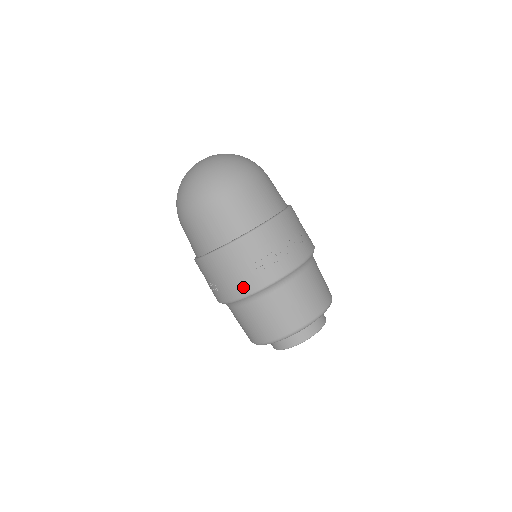
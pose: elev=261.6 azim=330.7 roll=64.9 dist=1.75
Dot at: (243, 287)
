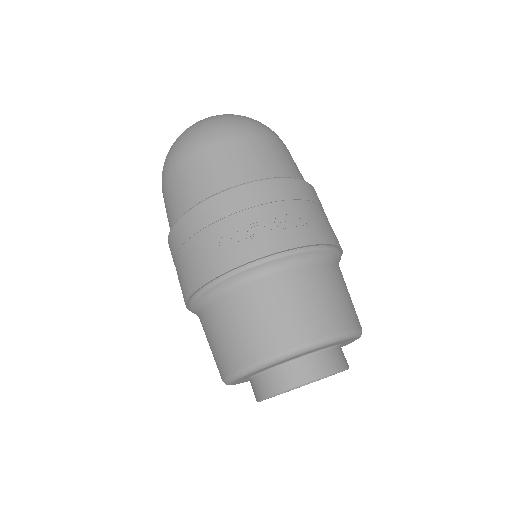
Dot at: (193, 279)
